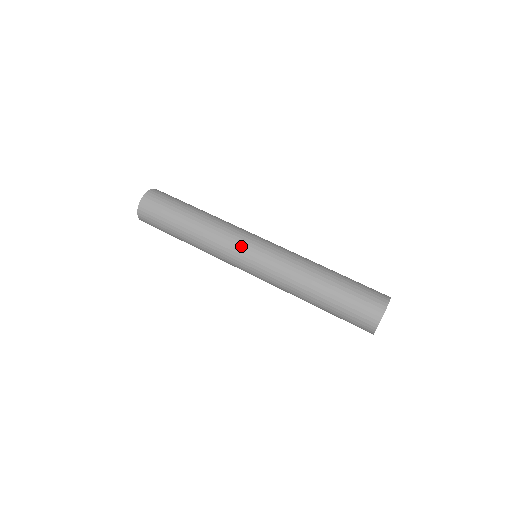
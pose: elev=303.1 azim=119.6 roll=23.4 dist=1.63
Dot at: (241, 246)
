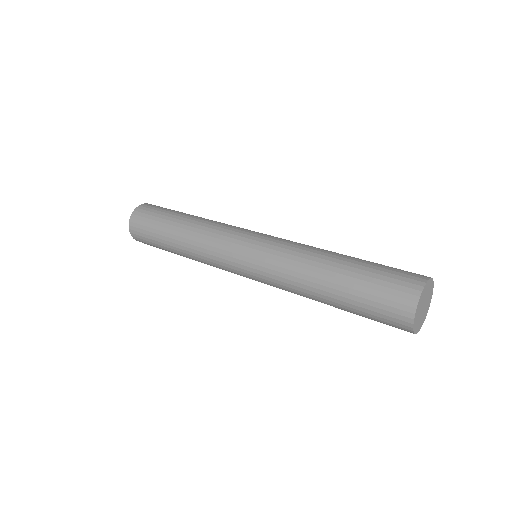
Dot at: (235, 238)
